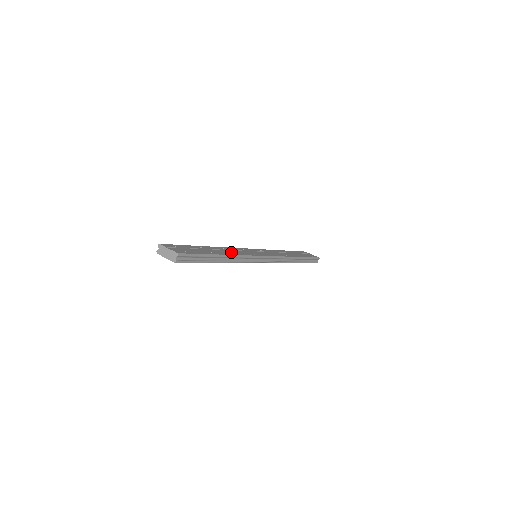
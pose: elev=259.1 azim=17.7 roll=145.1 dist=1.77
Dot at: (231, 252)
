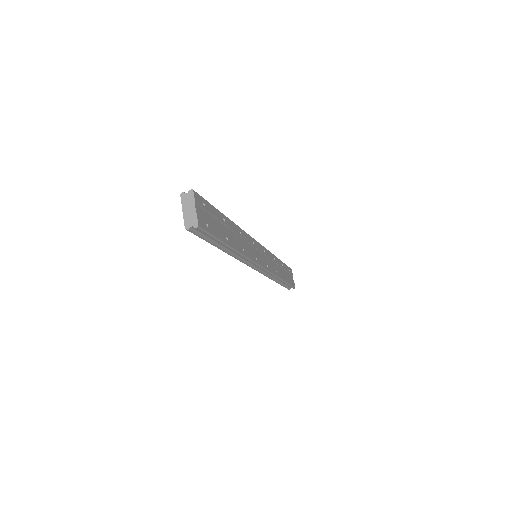
Dot at: (242, 245)
